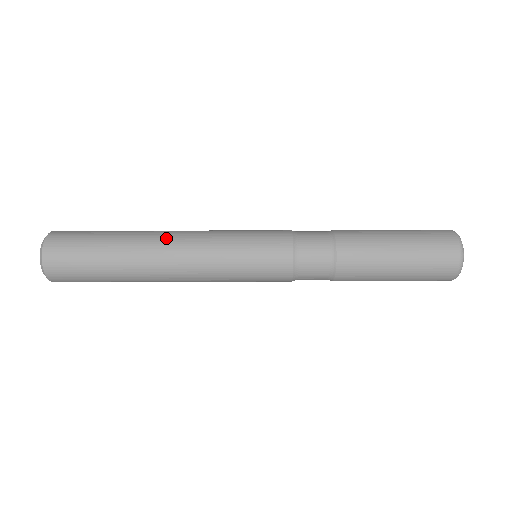
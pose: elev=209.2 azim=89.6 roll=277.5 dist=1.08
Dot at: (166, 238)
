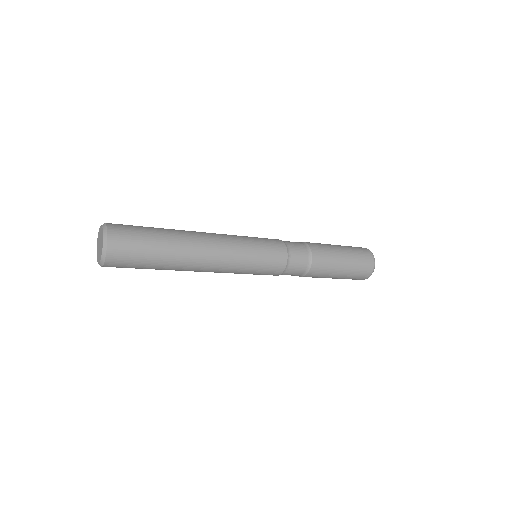
Dot at: (204, 254)
